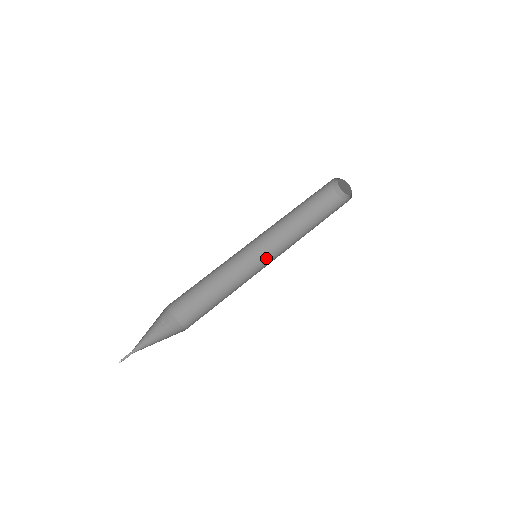
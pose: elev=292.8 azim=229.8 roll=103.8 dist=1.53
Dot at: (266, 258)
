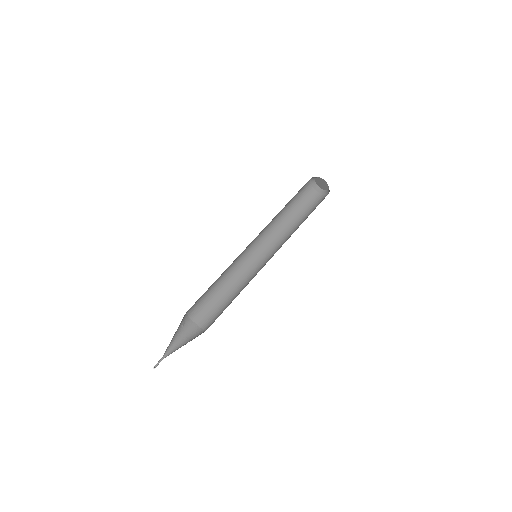
Dot at: (260, 253)
